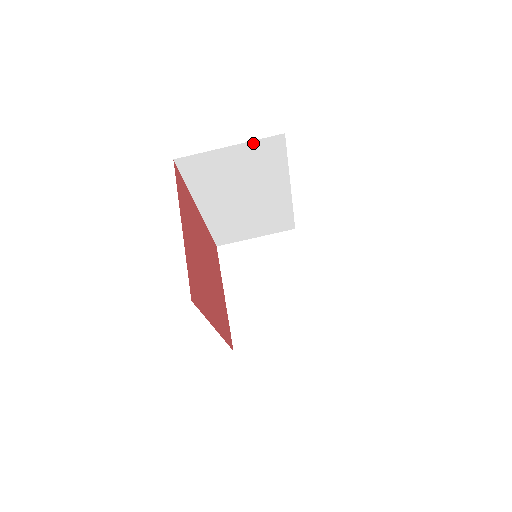
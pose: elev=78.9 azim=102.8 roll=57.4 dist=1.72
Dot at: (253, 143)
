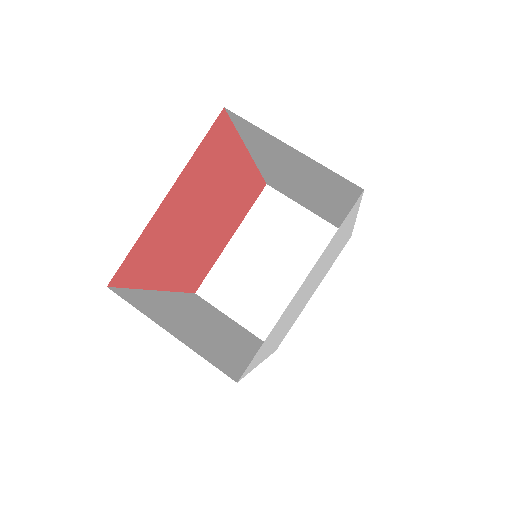
Dot at: (322, 166)
